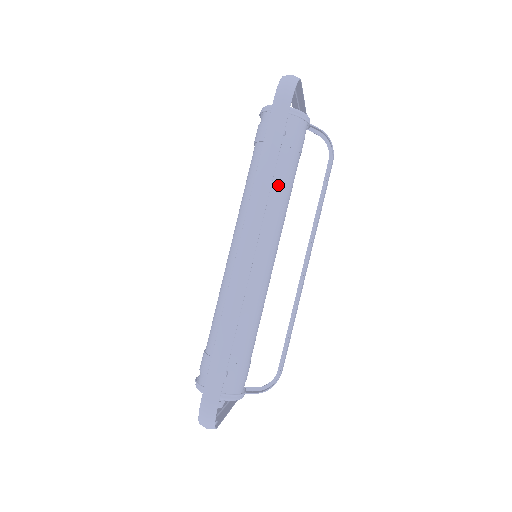
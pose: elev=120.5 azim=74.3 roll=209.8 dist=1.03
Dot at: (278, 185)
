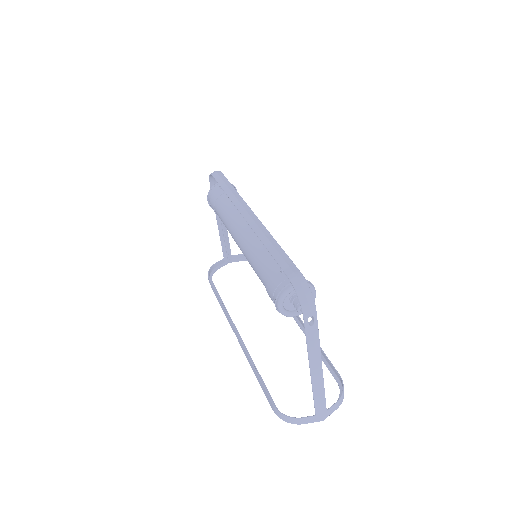
Dot at: occluded
